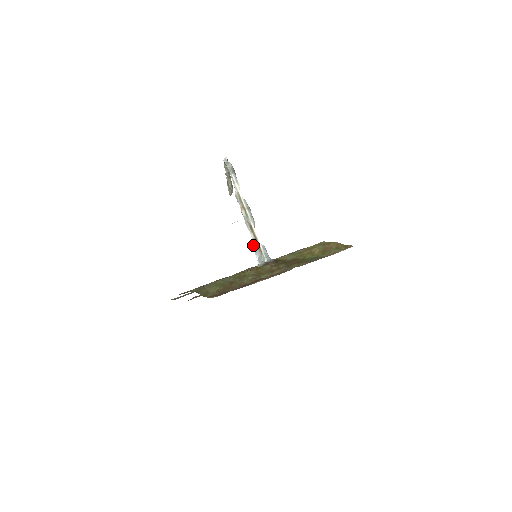
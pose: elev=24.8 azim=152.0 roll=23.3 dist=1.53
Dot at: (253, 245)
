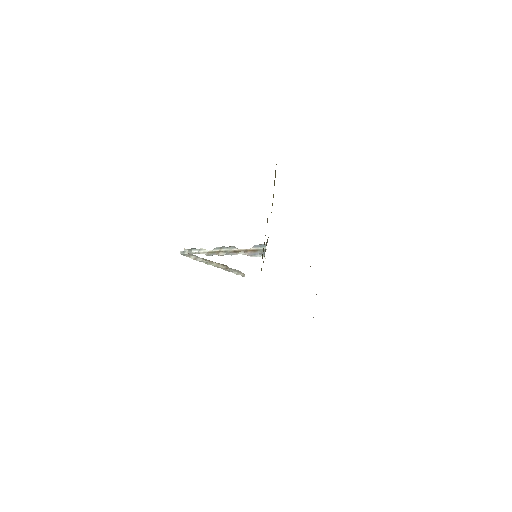
Dot at: occluded
